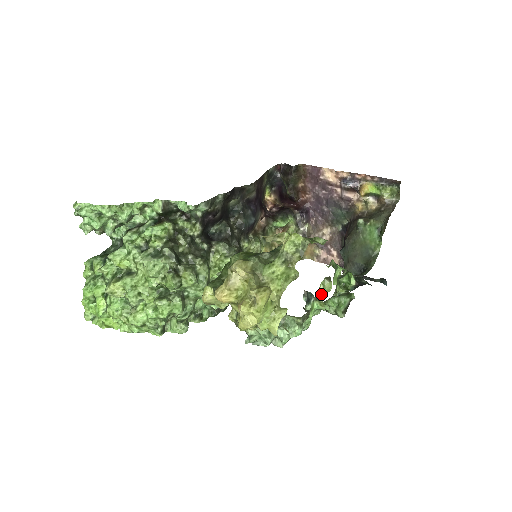
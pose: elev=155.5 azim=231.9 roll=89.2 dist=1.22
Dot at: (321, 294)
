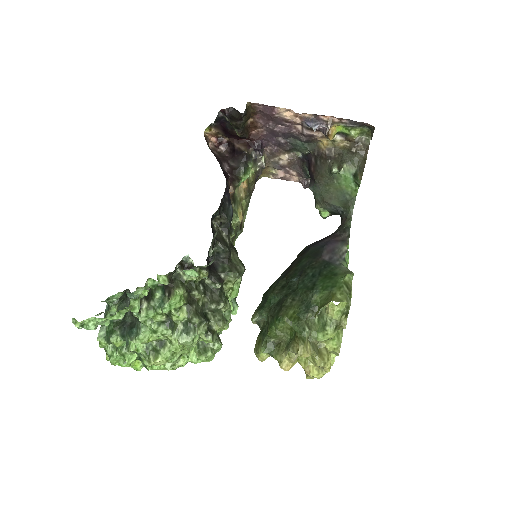
Dot at: occluded
